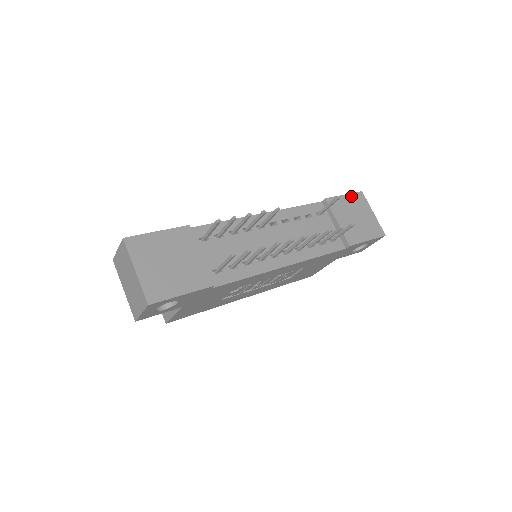
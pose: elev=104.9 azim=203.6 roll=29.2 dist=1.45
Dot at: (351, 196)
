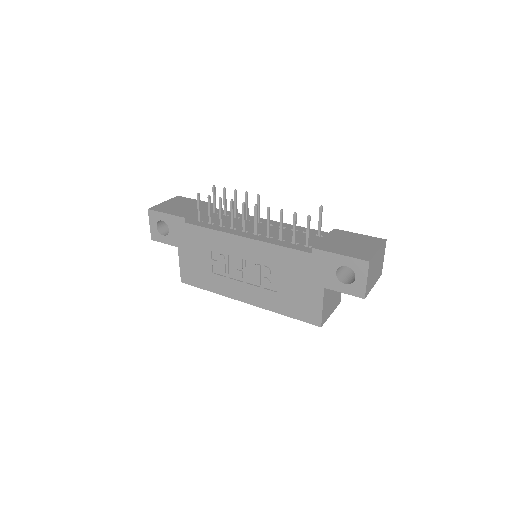
Dot at: (367, 237)
